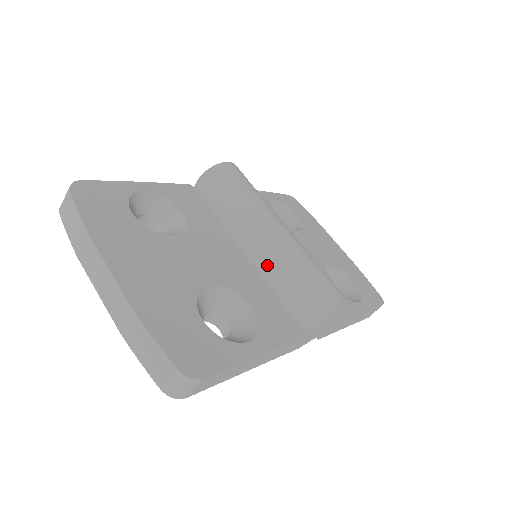
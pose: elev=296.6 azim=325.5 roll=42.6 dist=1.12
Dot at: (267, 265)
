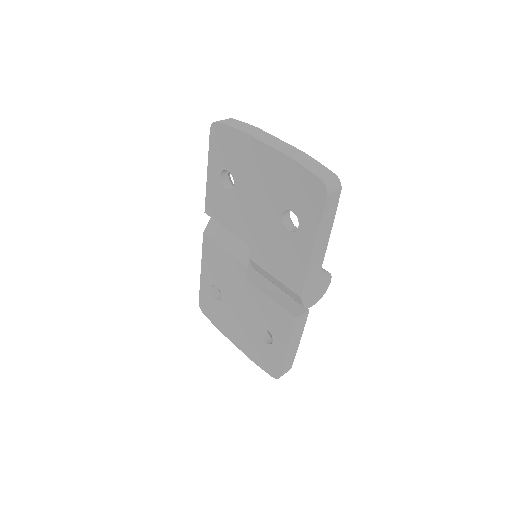
Dot at: occluded
